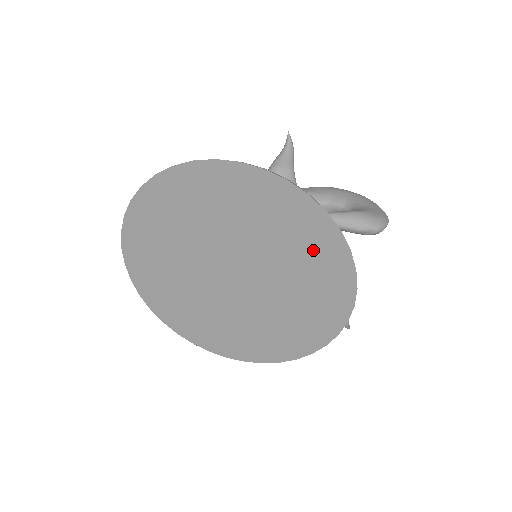
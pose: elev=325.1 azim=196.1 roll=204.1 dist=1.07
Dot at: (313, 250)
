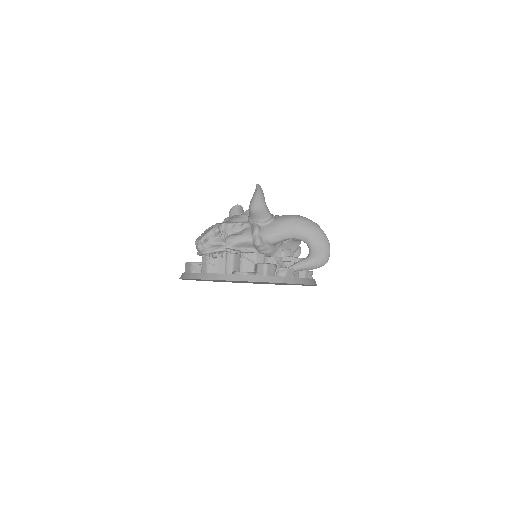
Dot at: occluded
